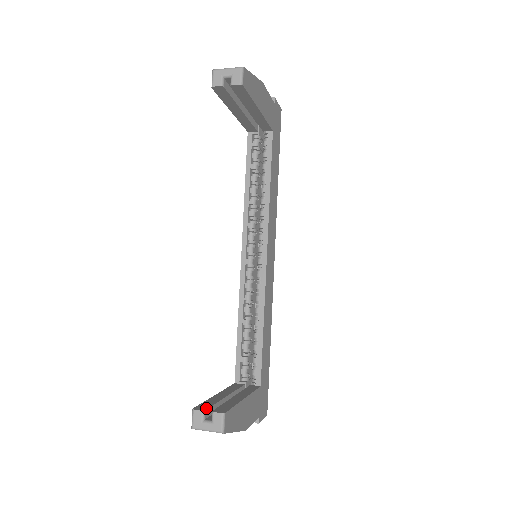
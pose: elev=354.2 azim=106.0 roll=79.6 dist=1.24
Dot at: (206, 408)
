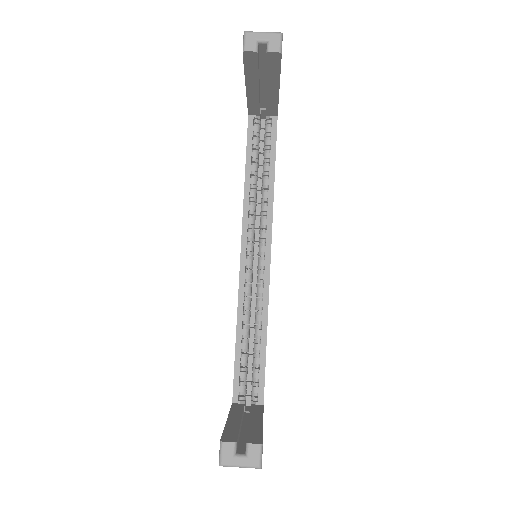
Dot at: (235, 439)
